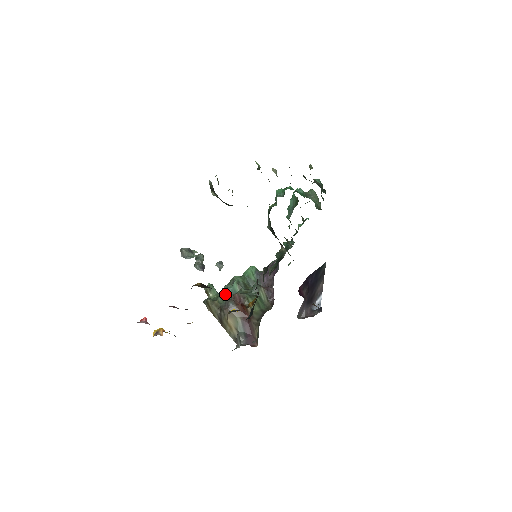
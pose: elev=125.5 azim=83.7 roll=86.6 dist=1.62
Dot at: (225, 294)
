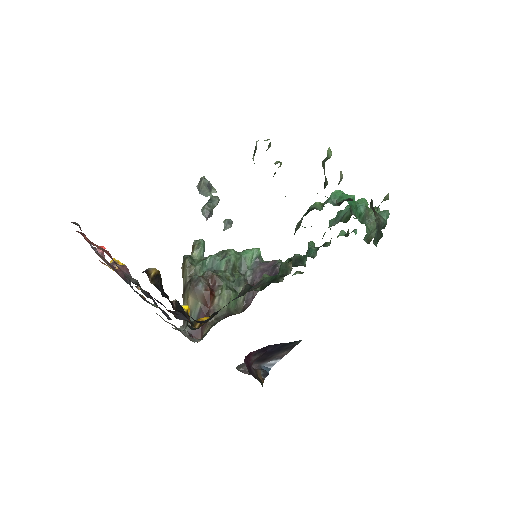
Dot at: (175, 300)
